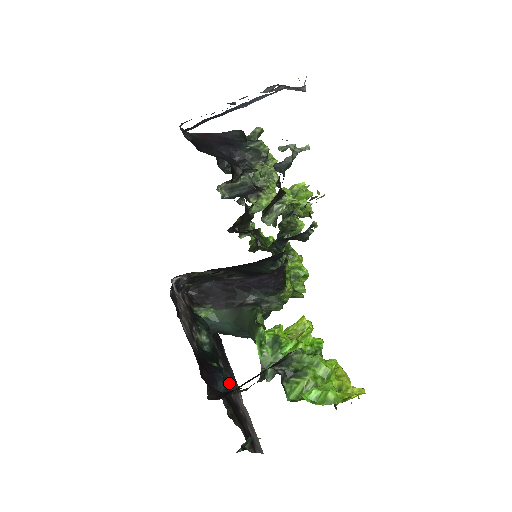
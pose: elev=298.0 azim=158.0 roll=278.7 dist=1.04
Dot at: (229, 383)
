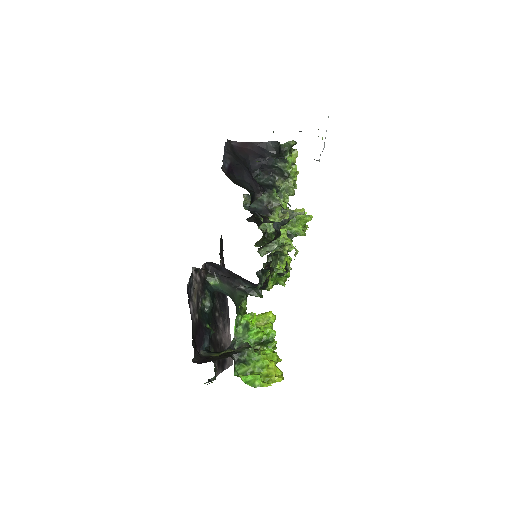
Dot at: (219, 326)
